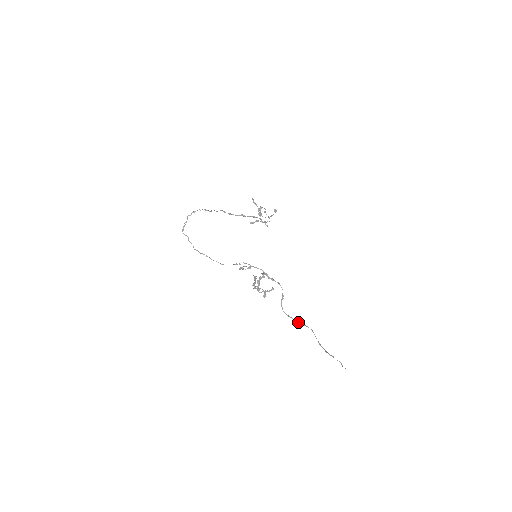
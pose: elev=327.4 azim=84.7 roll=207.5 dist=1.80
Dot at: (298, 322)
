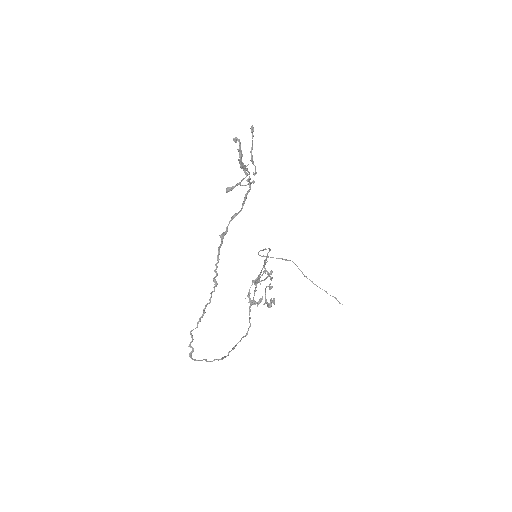
Dot at: occluded
